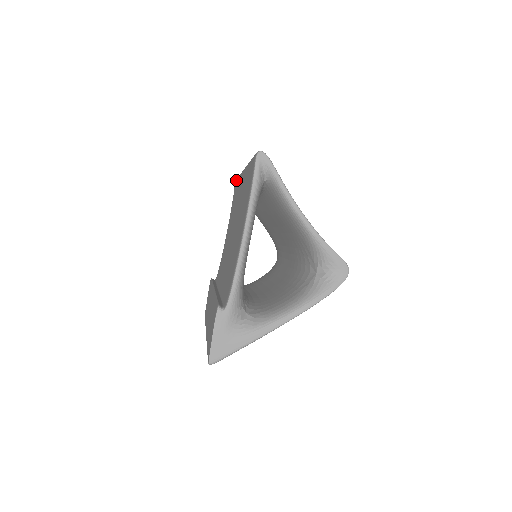
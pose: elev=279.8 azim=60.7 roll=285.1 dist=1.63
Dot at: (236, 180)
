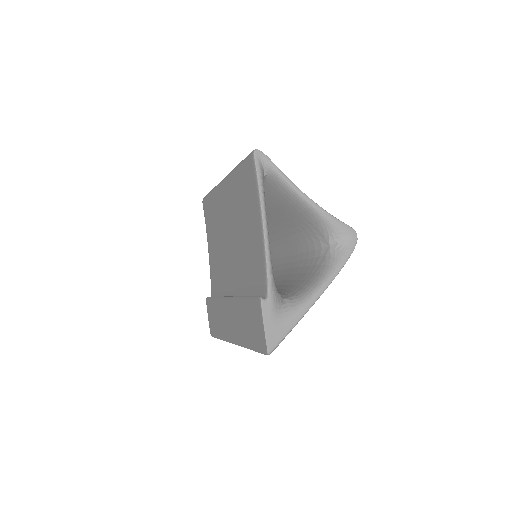
Dot at: (205, 198)
